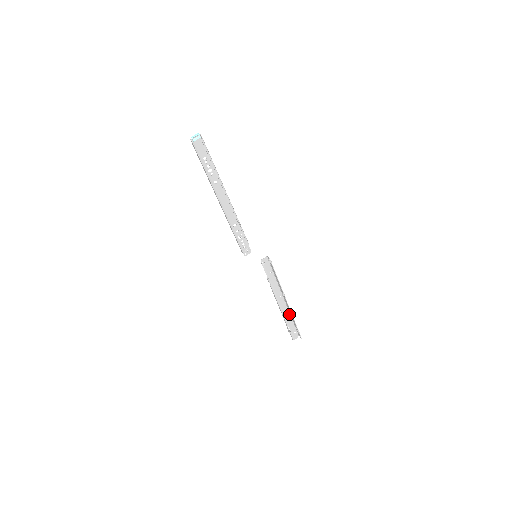
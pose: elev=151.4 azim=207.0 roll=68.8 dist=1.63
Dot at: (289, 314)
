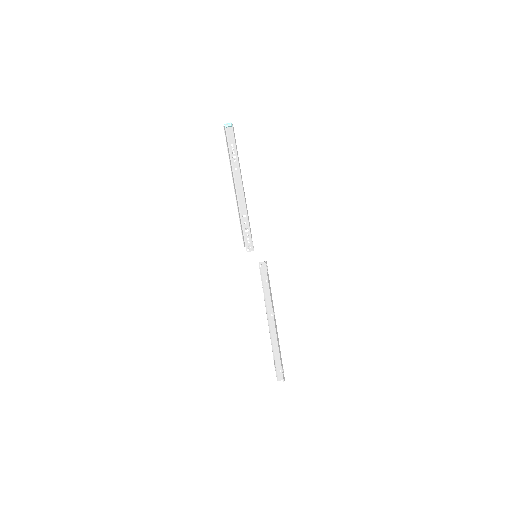
Dot at: (278, 343)
